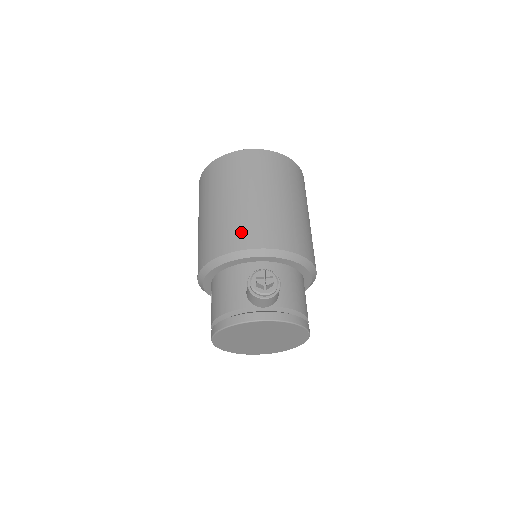
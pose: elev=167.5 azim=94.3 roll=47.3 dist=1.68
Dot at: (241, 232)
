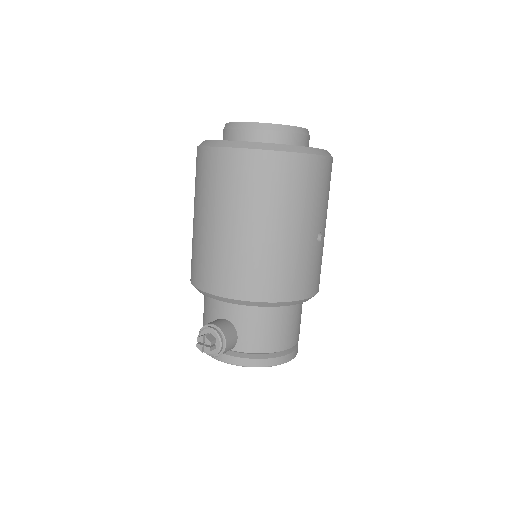
Dot at: (204, 269)
